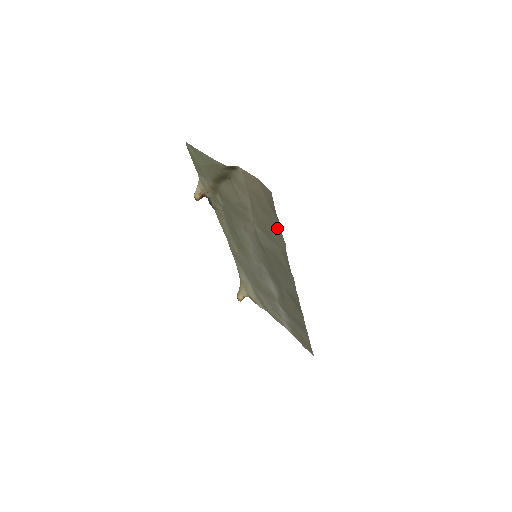
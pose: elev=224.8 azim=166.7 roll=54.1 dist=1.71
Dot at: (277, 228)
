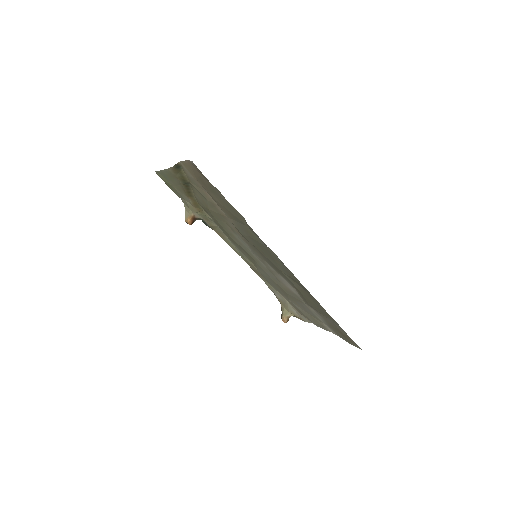
Dot at: (227, 202)
